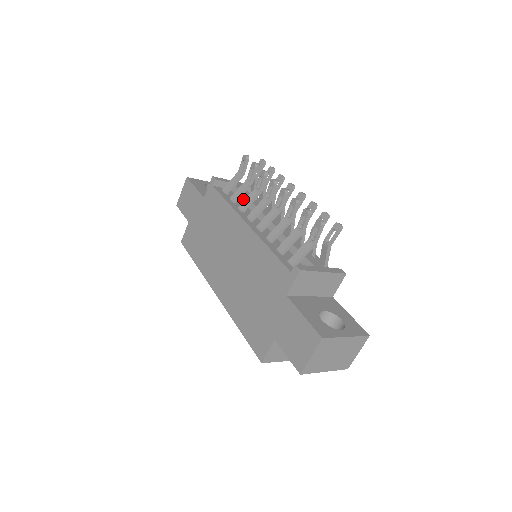
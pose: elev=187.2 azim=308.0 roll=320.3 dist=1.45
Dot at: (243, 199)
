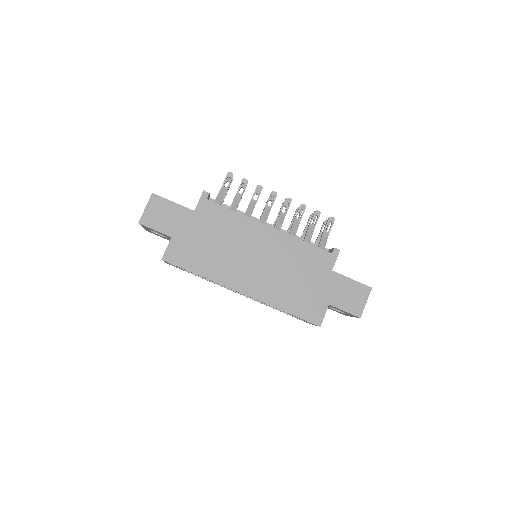
Dot at: occluded
